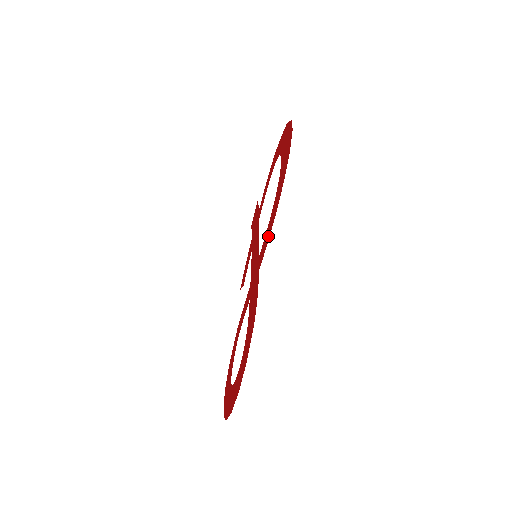
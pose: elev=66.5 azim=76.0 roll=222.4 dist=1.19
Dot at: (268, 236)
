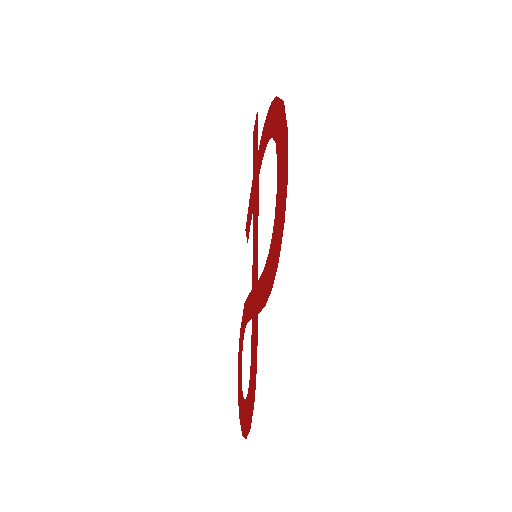
Dot at: (264, 296)
